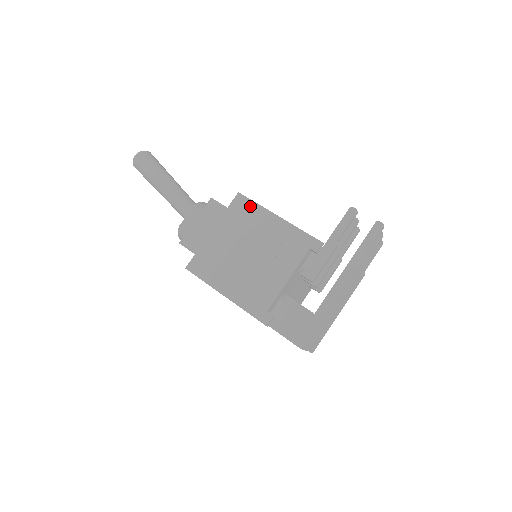
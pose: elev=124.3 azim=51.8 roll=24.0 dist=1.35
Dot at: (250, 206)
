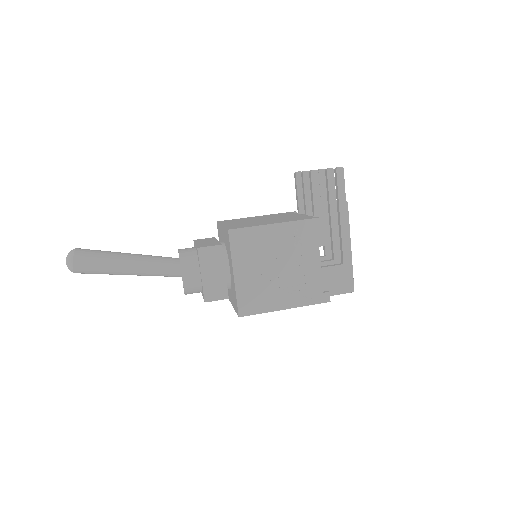
Dot at: (248, 233)
